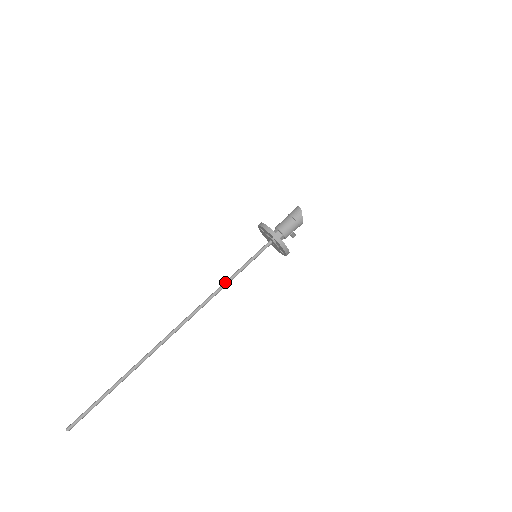
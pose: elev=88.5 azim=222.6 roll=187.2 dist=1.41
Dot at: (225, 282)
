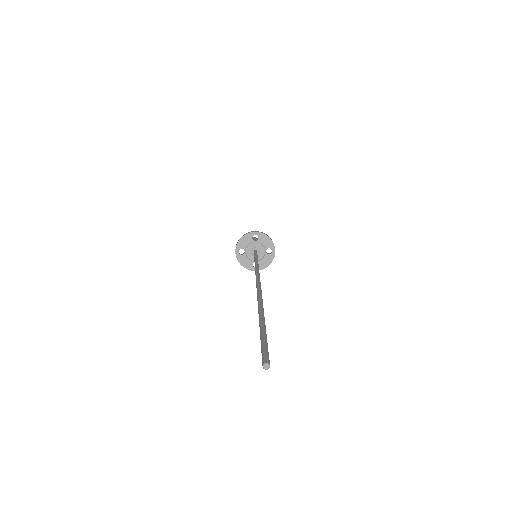
Dot at: (255, 264)
